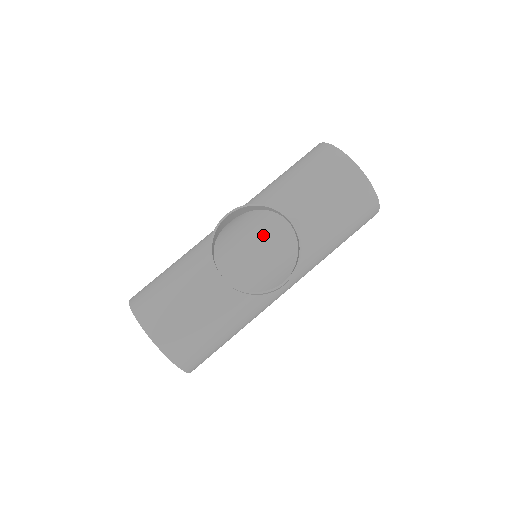
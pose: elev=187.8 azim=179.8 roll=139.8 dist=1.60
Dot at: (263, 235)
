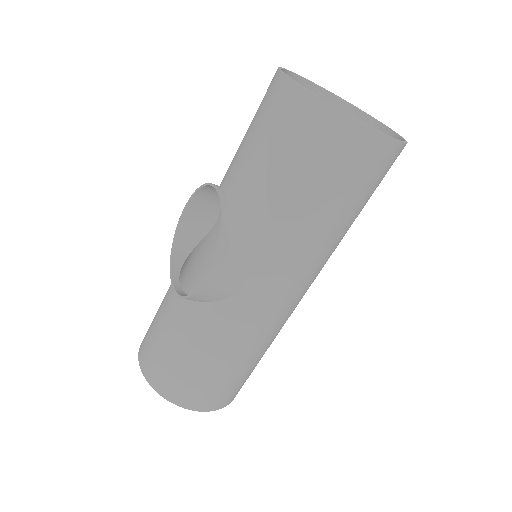
Dot at: occluded
